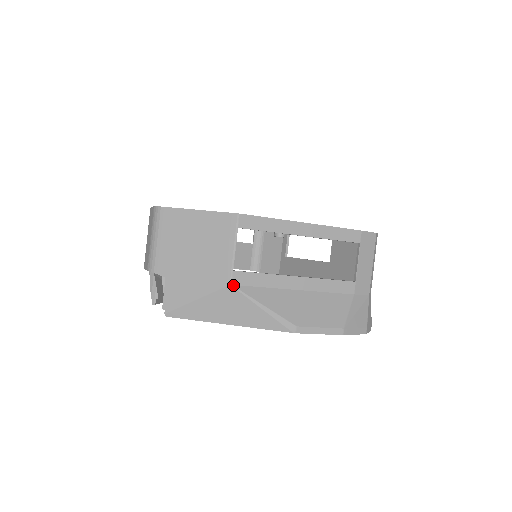
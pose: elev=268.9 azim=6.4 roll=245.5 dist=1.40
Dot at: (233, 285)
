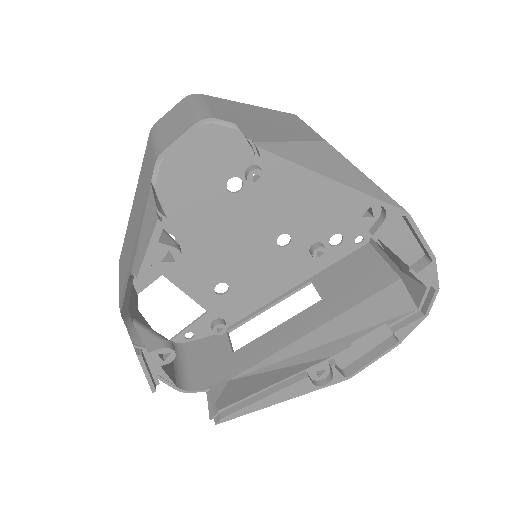
Dot at: (328, 144)
